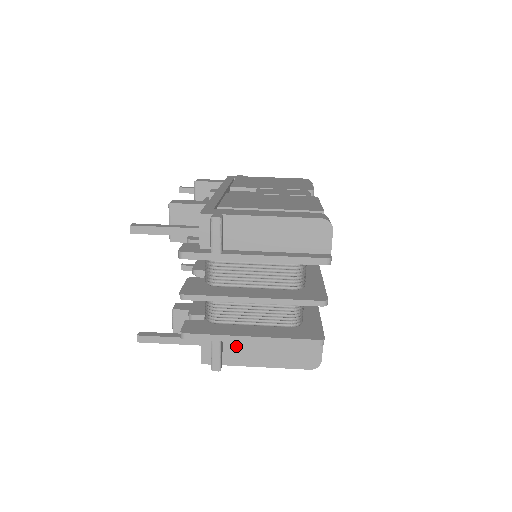
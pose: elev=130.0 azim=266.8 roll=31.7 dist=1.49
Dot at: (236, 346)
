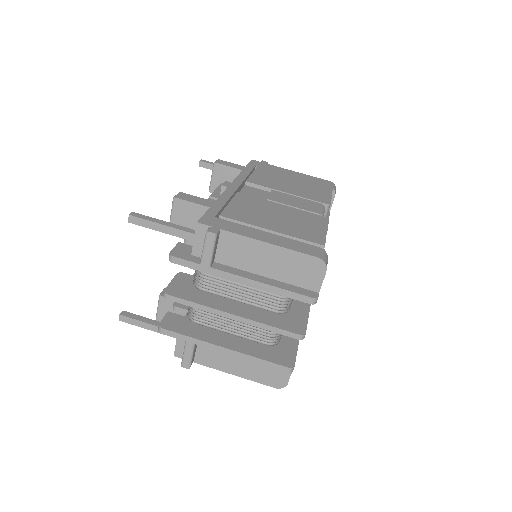
Dot at: (209, 350)
